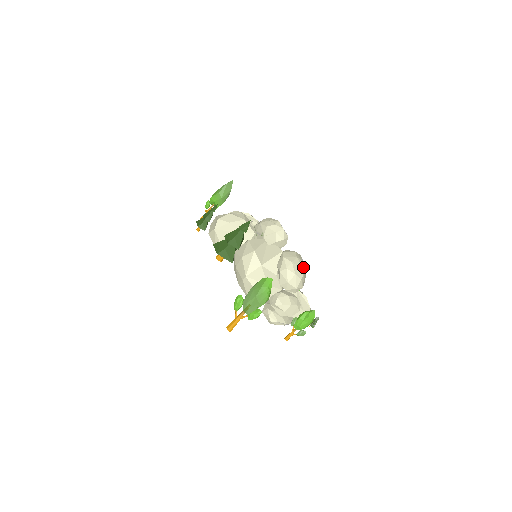
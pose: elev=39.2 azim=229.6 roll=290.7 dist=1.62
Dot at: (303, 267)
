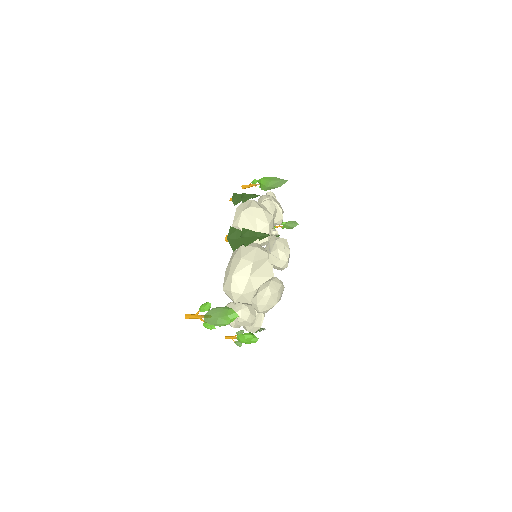
Dot at: (277, 301)
